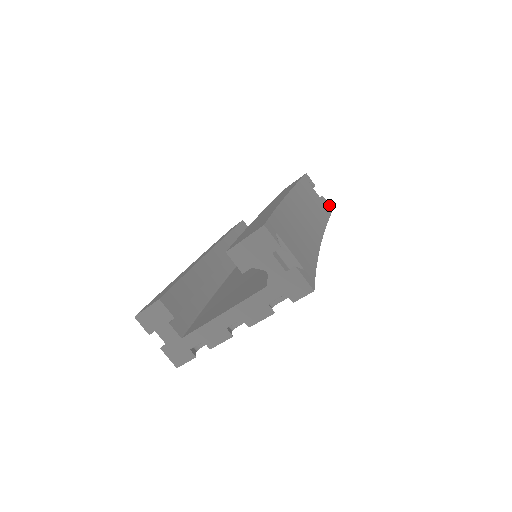
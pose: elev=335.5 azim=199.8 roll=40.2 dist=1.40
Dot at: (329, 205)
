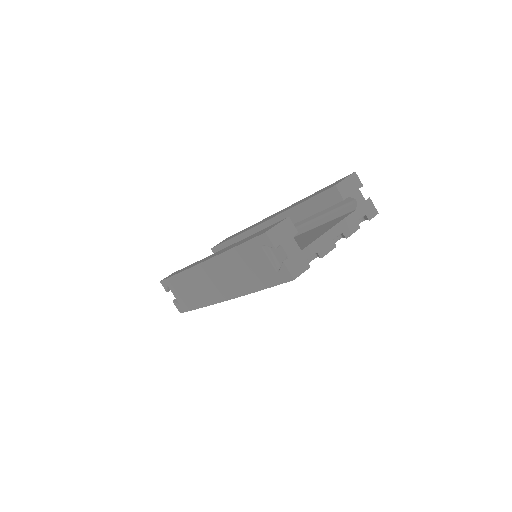
Dot at: occluded
